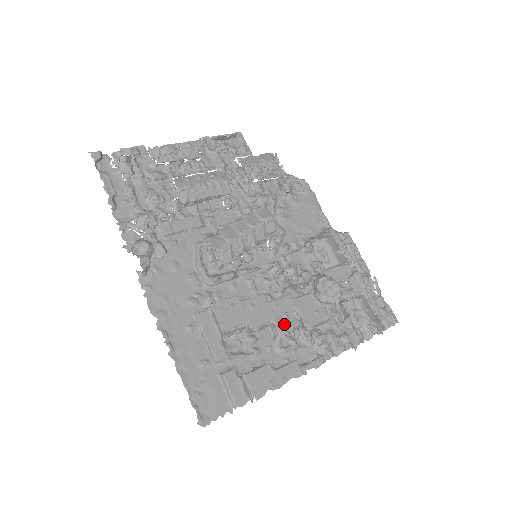
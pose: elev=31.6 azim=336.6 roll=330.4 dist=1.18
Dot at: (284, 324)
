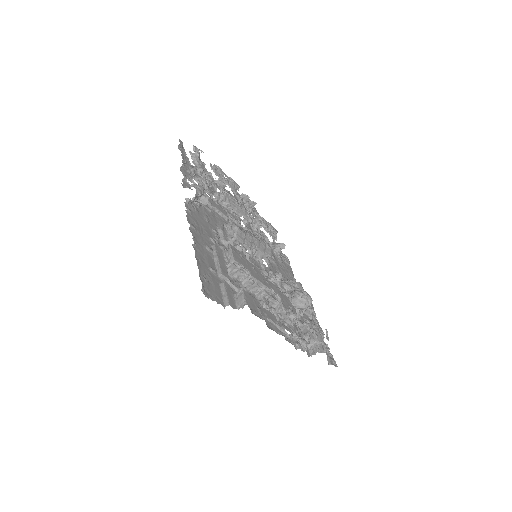
Dot at: (269, 295)
